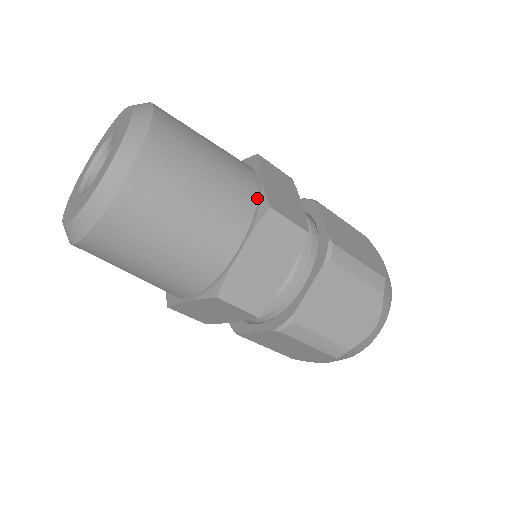
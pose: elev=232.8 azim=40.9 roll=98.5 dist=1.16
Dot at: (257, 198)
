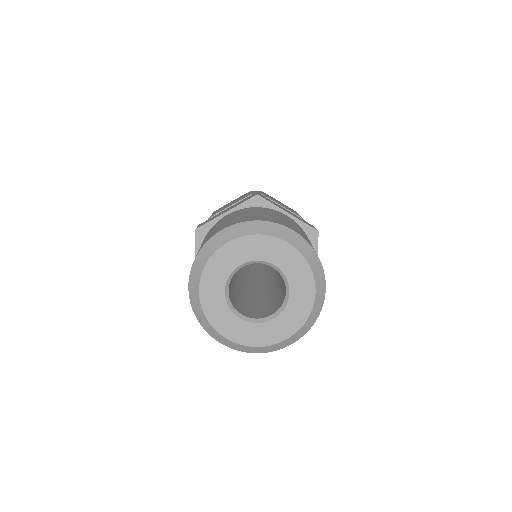
Dot at: occluded
